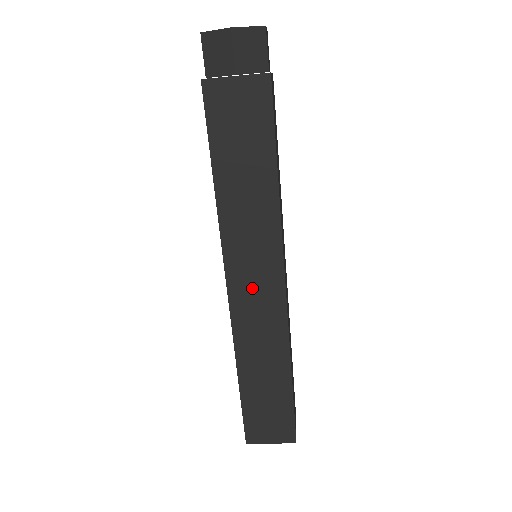
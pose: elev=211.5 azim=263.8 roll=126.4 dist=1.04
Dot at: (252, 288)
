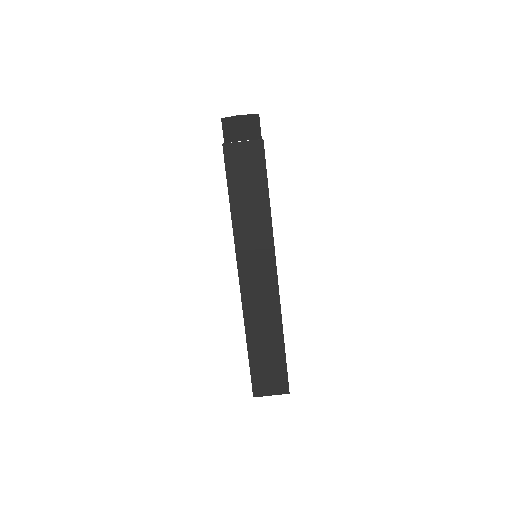
Dot at: (255, 275)
